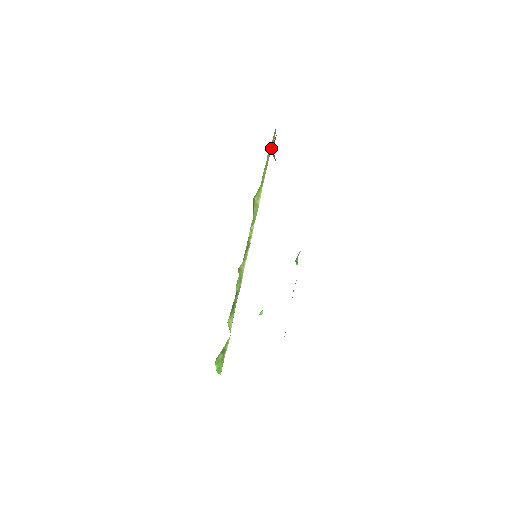
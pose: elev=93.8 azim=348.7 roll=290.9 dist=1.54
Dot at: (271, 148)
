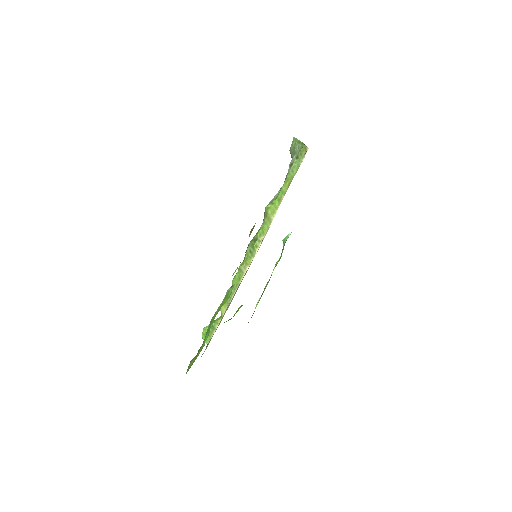
Dot at: (297, 169)
